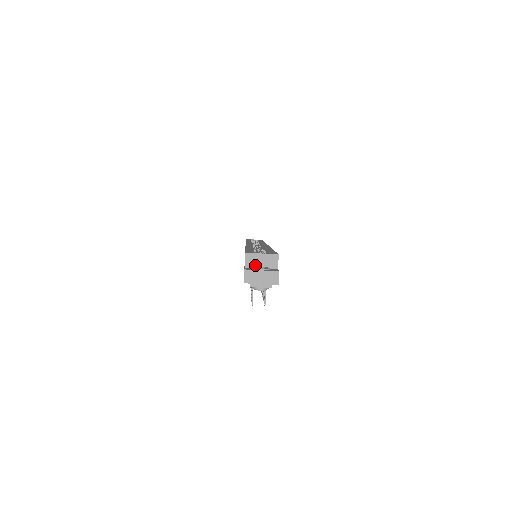
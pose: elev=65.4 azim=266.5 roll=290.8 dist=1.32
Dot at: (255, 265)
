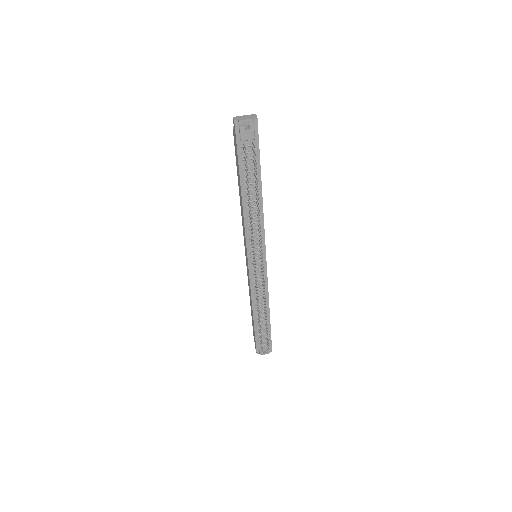
Dot at: occluded
